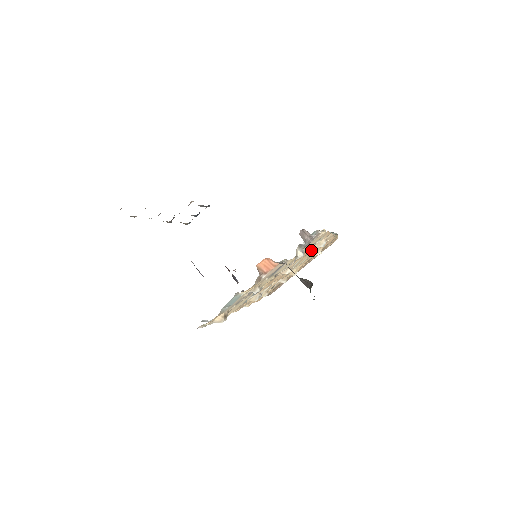
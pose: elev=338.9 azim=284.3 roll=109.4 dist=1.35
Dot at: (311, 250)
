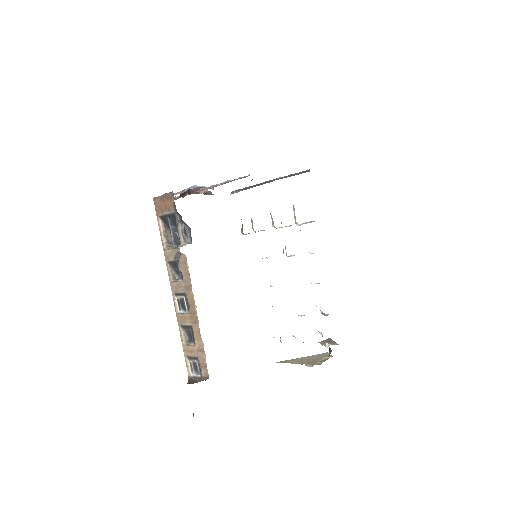
Dot at: occluded
